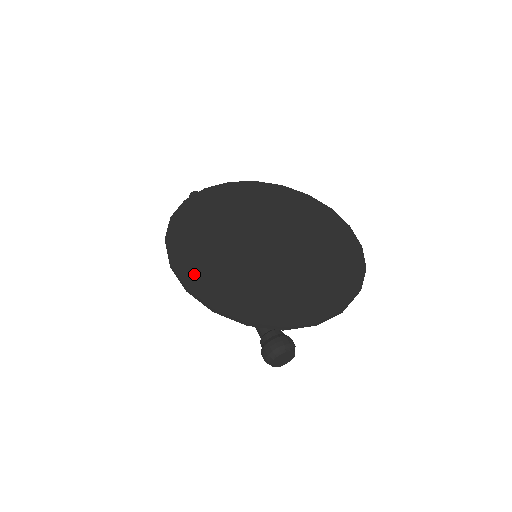
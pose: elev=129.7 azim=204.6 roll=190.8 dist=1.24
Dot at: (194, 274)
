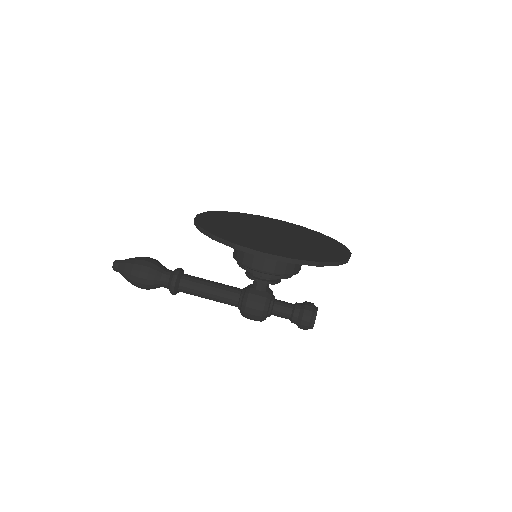
Dot at: (282, 253)
